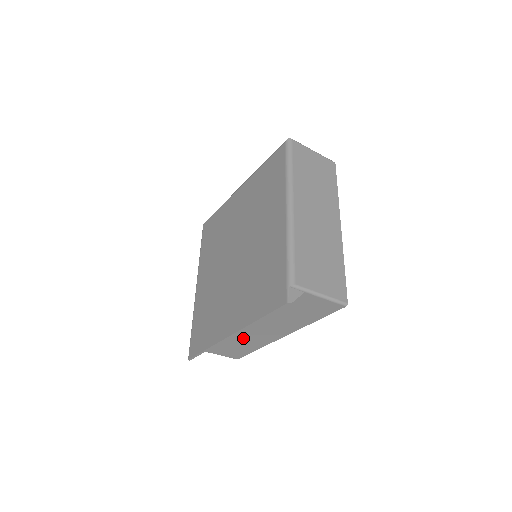
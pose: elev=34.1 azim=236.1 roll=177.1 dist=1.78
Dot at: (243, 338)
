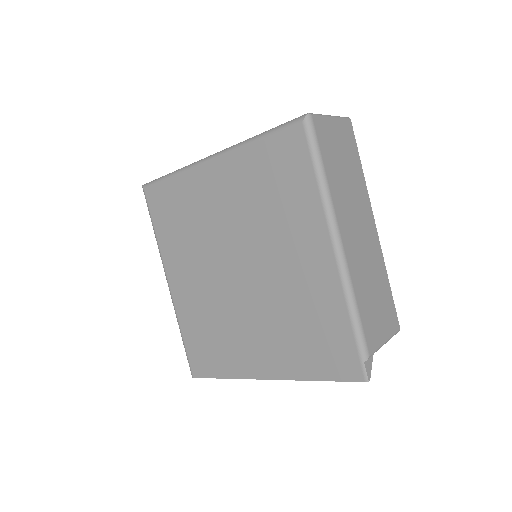
Dot at: occluded
